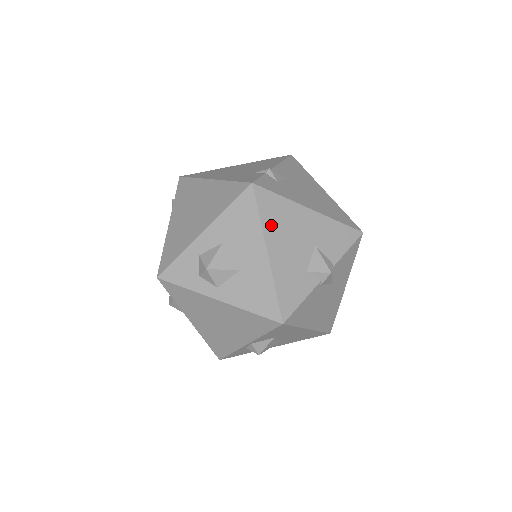
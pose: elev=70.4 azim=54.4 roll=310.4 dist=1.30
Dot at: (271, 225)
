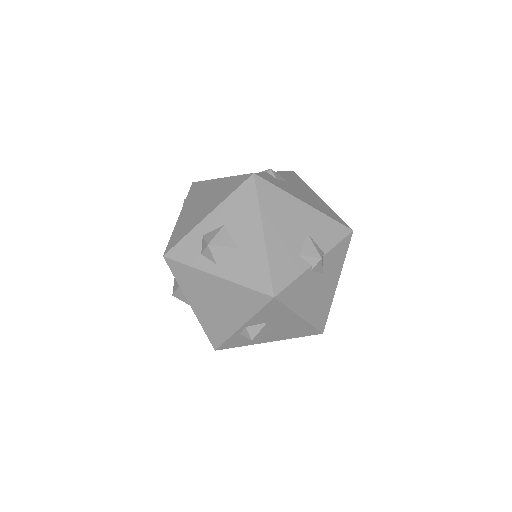
Dot at: (268, 210)
